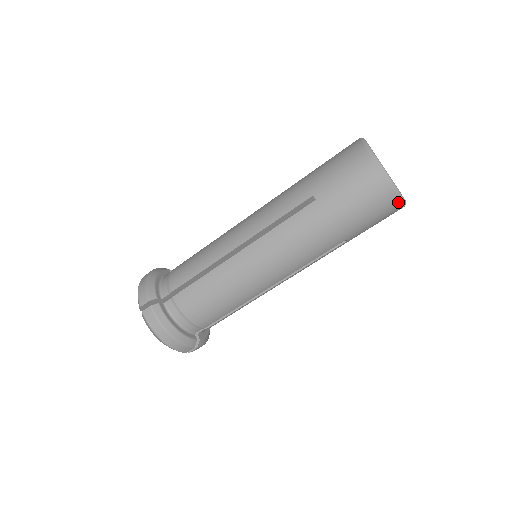
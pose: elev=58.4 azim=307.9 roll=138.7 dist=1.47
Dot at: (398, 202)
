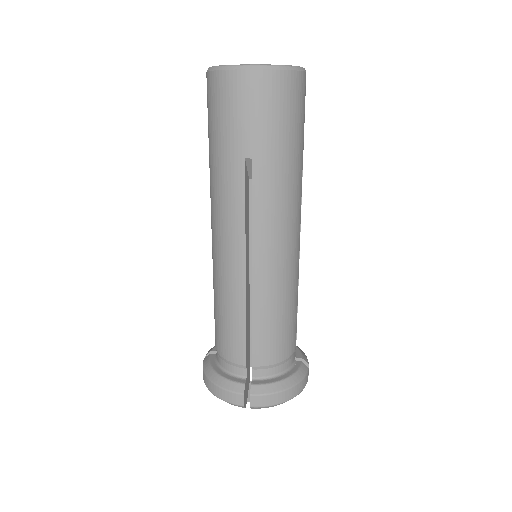
Dot at: (235, 74)
